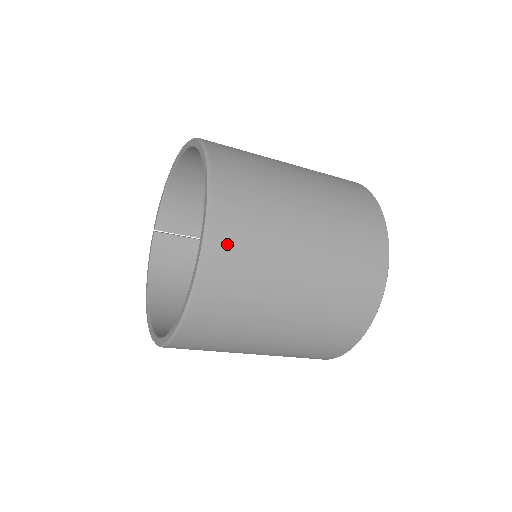
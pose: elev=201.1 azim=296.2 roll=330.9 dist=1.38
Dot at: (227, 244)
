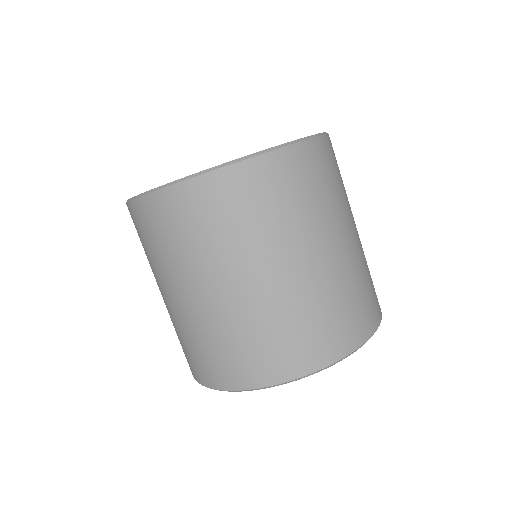
Dot at: occluded
